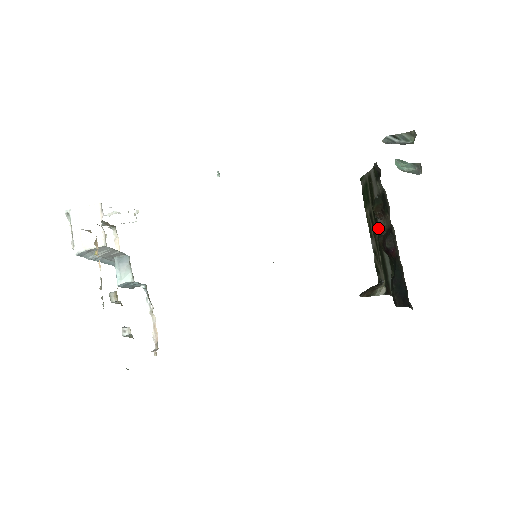
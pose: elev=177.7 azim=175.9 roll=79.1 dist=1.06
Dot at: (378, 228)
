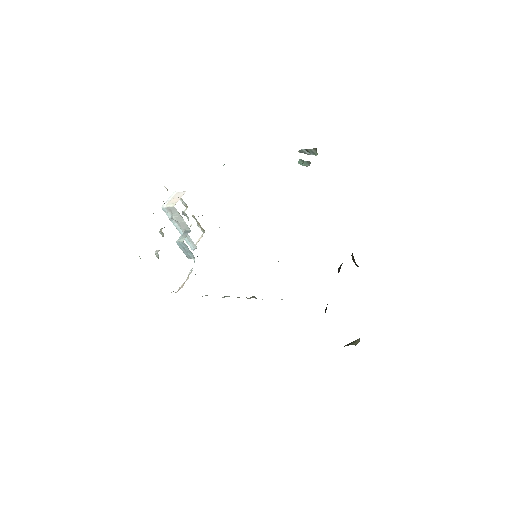
Dot at: occluded
